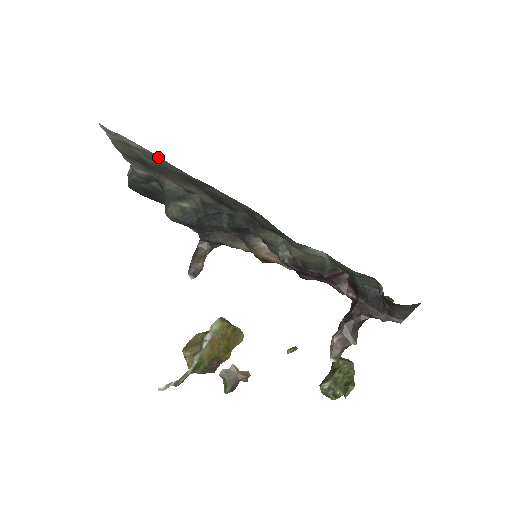
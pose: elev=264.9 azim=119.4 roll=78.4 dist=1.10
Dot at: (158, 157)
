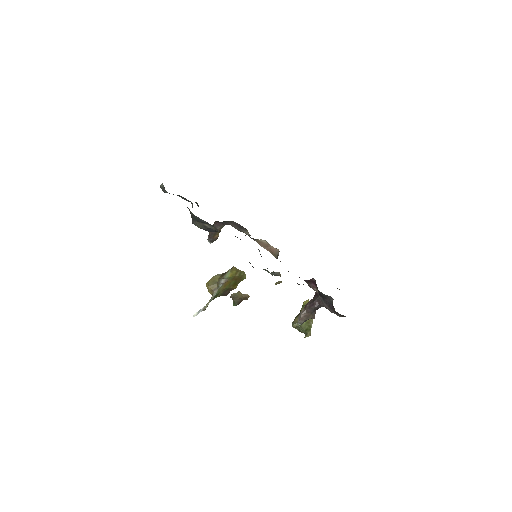
Dot at: occluded
